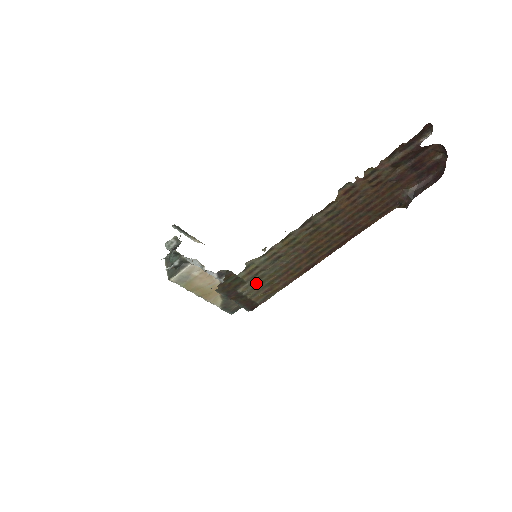
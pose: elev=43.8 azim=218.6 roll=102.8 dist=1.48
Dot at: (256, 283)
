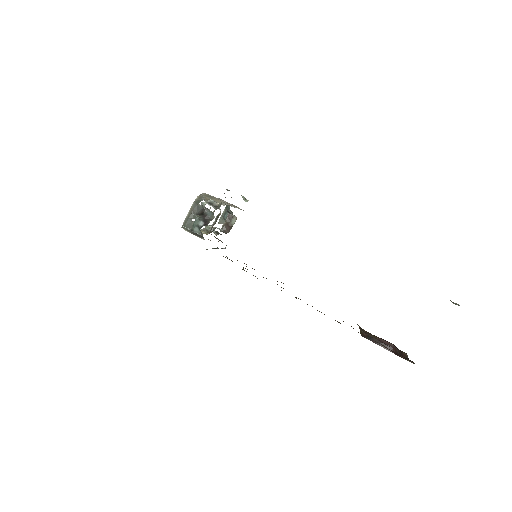
Dot at: occluded
